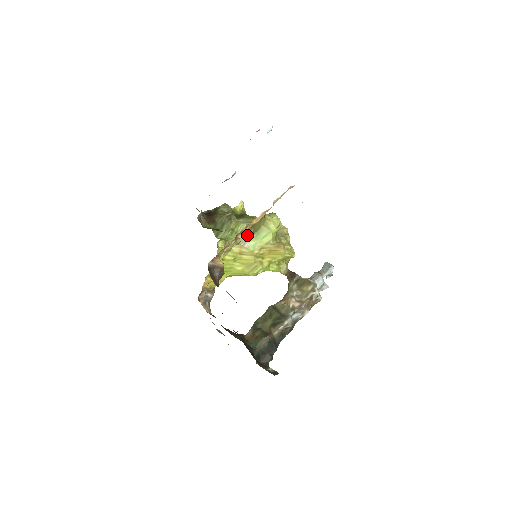
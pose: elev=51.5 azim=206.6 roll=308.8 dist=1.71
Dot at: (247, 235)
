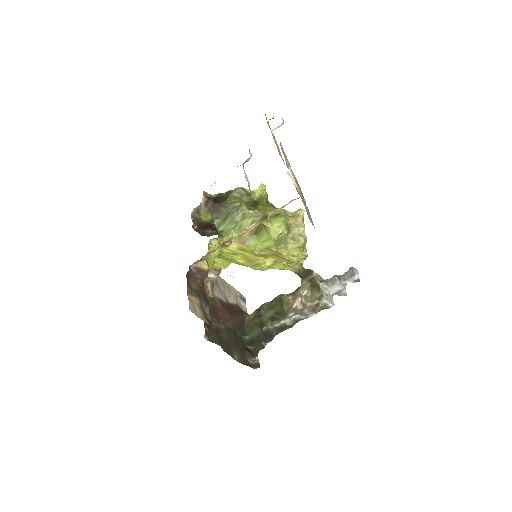
Dot at: (249, 233)
